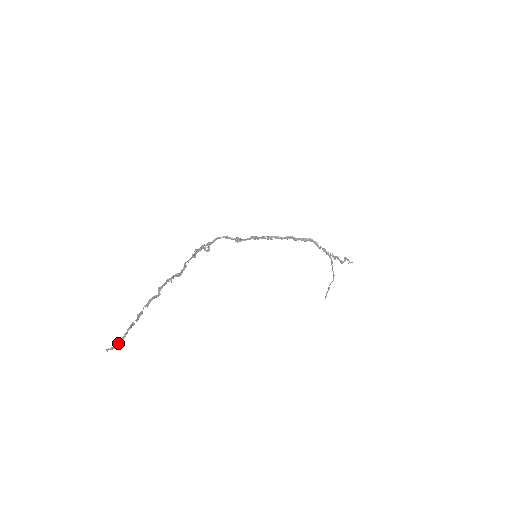
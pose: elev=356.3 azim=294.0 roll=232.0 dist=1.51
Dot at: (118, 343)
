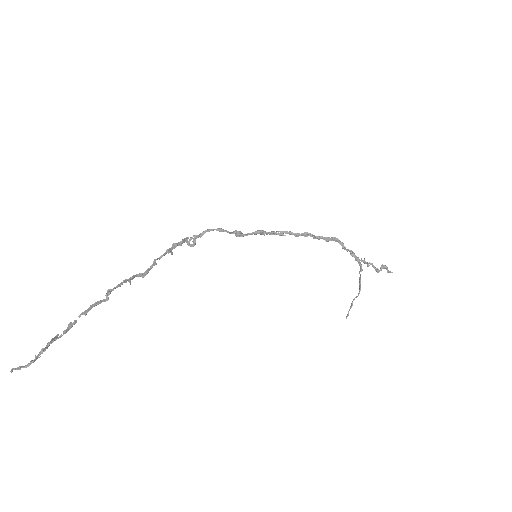
Dot at: (30, 361)
